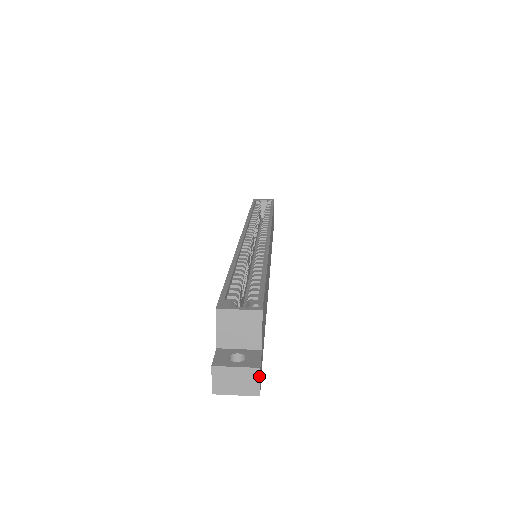
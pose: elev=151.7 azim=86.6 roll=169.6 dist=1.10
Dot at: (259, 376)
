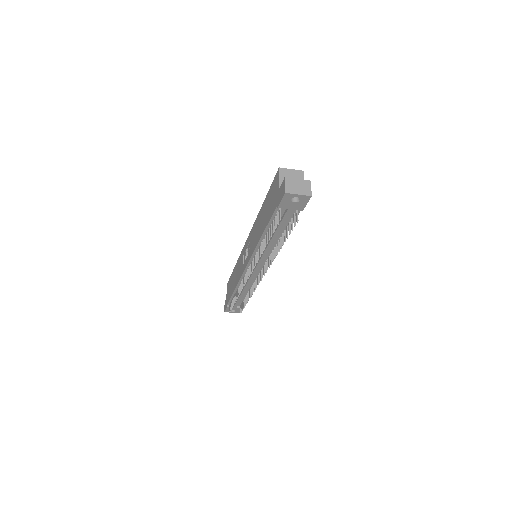
Dot at: (310, 185)
